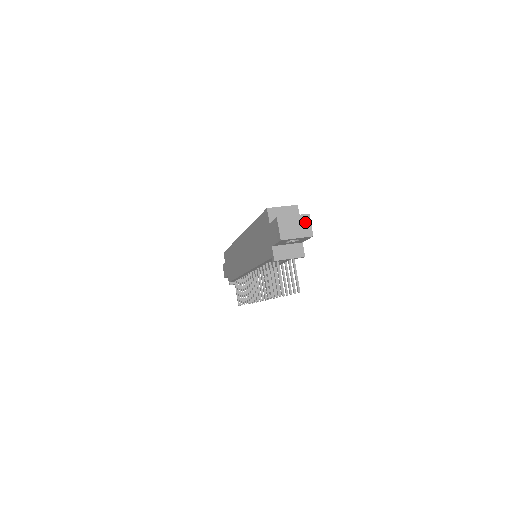
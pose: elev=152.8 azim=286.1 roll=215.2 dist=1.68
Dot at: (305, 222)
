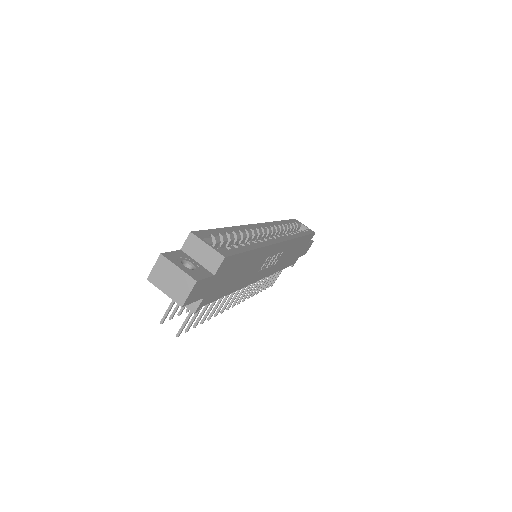
Dot at: (185, 285)
